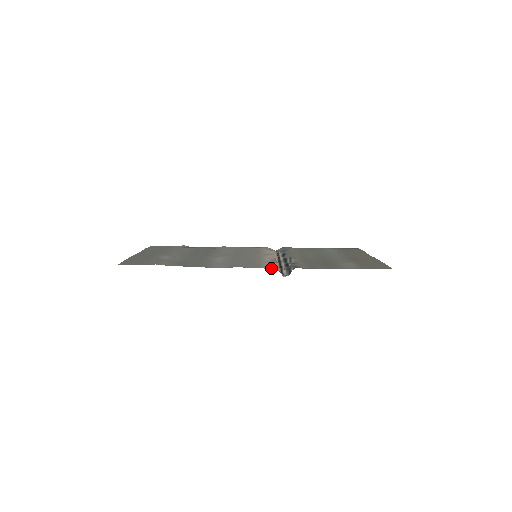
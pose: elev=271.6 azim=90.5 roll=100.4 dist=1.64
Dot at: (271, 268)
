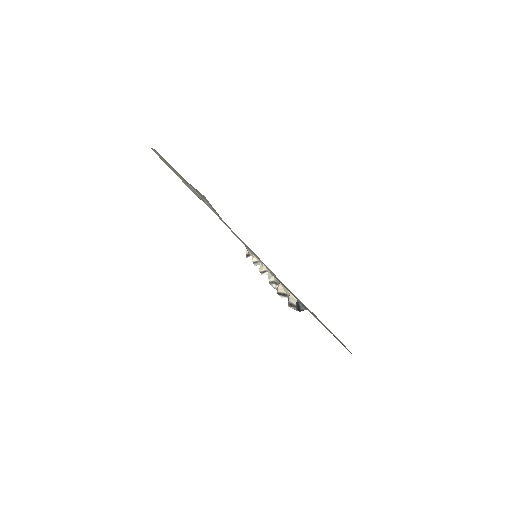
Dot at: occluded
